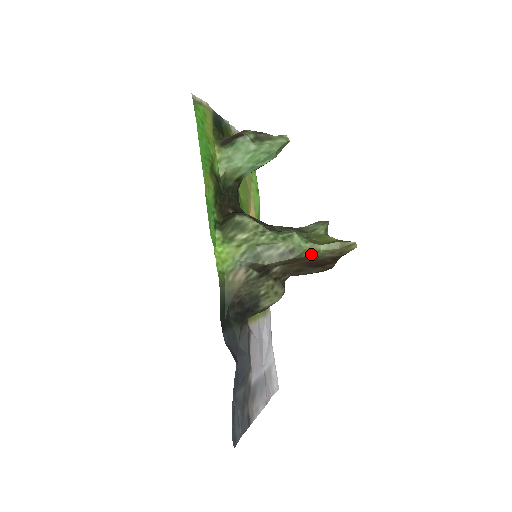
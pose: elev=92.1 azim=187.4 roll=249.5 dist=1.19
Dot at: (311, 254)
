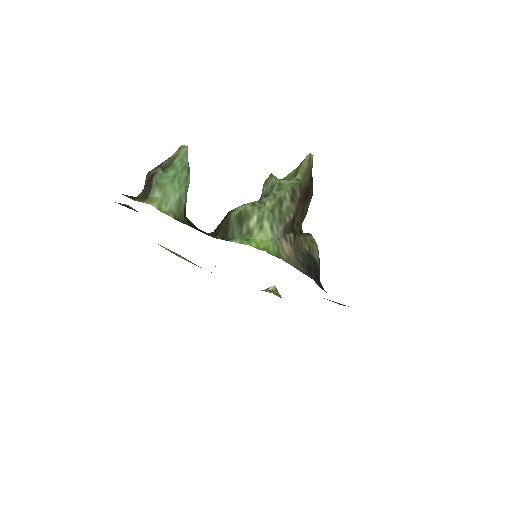
Dot at: (300, 186)
